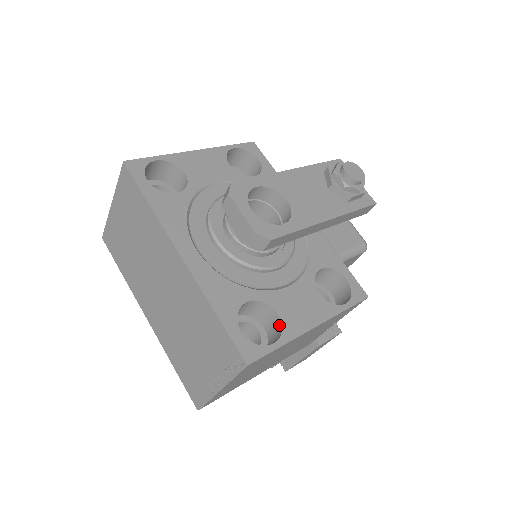
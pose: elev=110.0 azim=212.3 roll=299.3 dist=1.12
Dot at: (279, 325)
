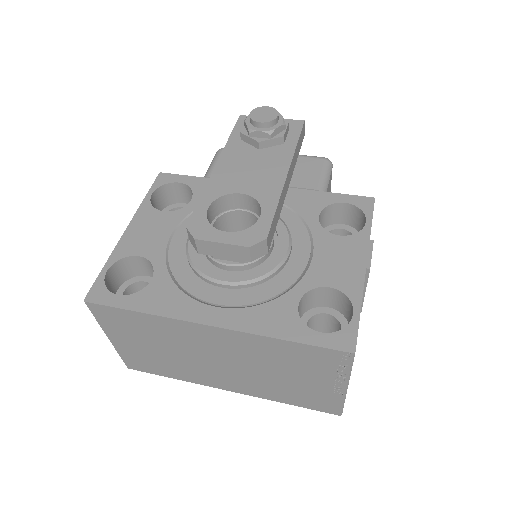
Dot at: (340, 295)
